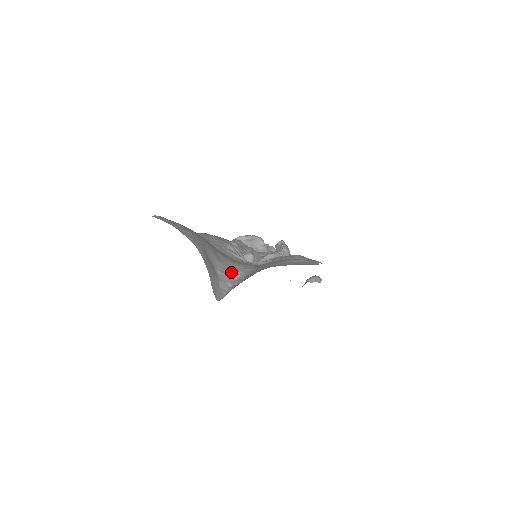
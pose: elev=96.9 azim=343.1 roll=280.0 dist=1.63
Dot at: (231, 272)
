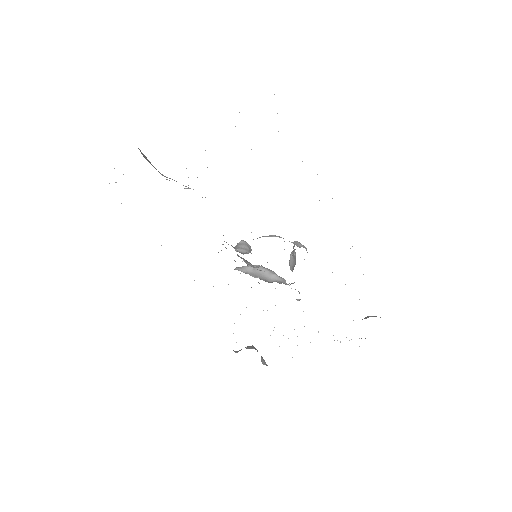
Dot at: occluded
